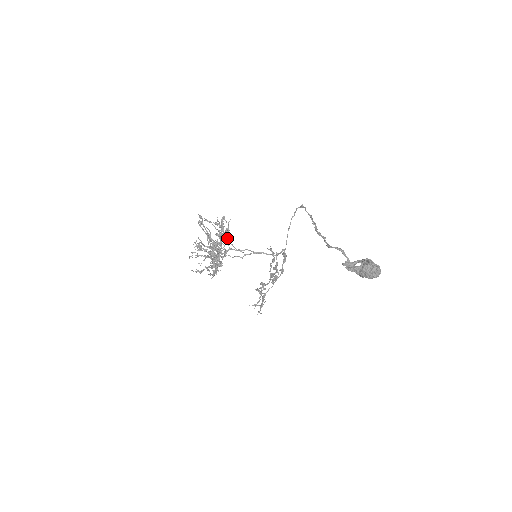
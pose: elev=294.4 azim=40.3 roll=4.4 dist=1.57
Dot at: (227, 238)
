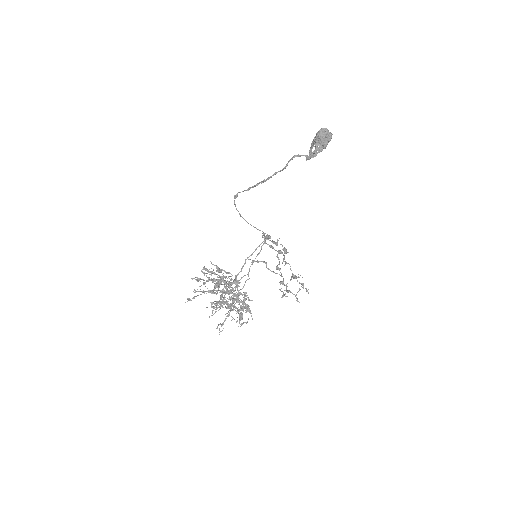
Dot at: occluded
